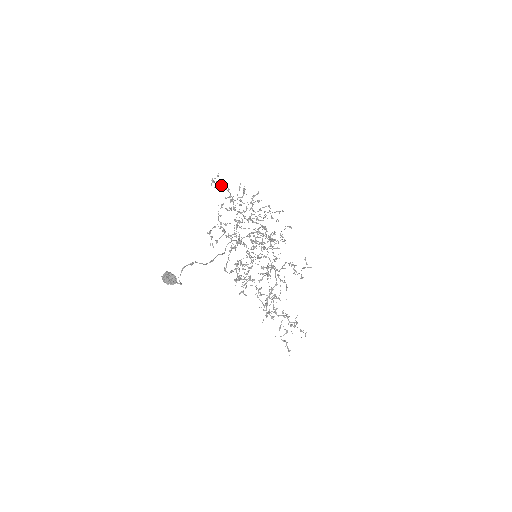
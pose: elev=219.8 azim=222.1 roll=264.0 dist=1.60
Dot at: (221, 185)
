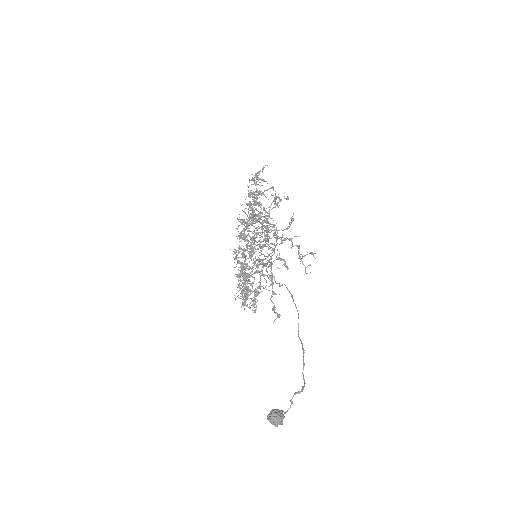
Dot at: (292, 244)
